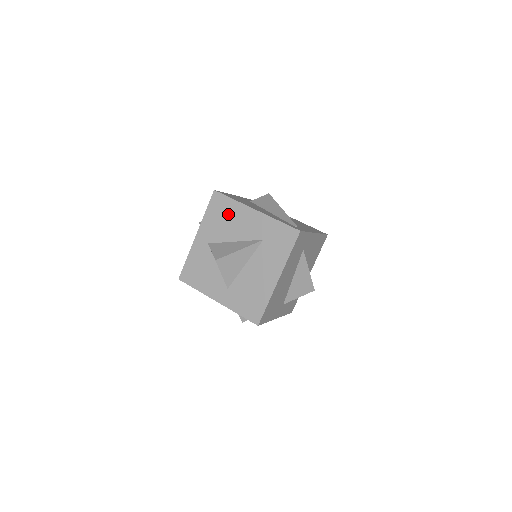
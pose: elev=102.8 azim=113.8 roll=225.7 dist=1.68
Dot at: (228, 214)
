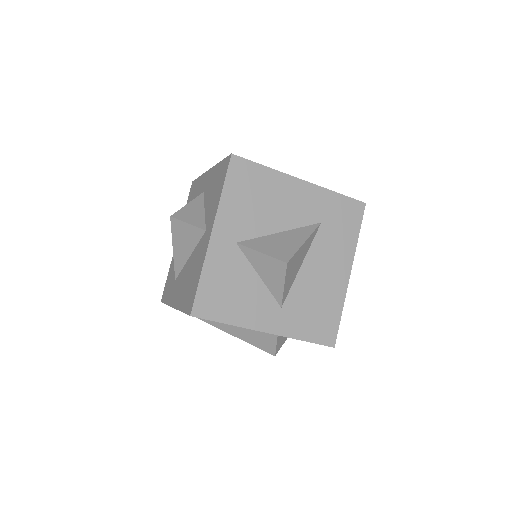
Dot at: (262, 191)
